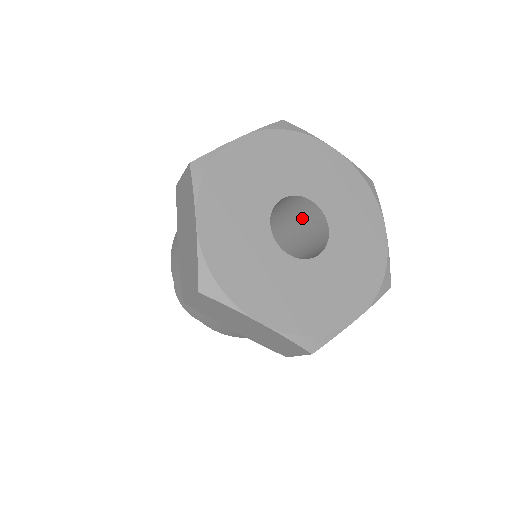
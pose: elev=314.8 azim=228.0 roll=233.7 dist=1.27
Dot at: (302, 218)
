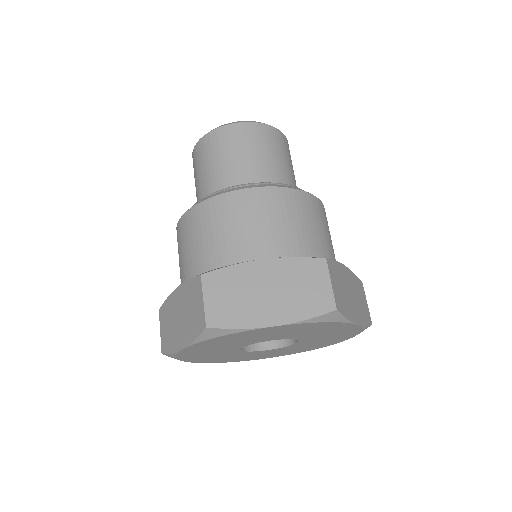
Dot at: occluded
